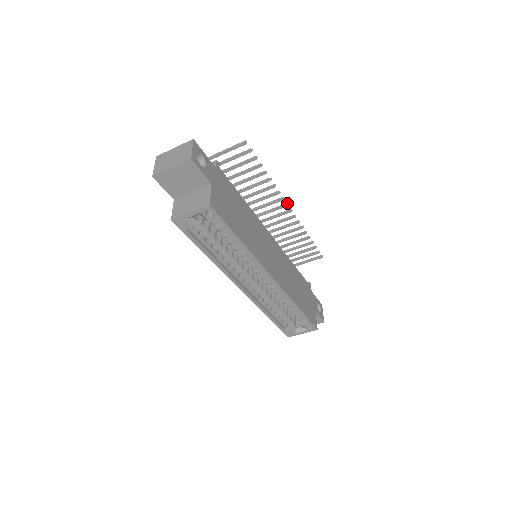
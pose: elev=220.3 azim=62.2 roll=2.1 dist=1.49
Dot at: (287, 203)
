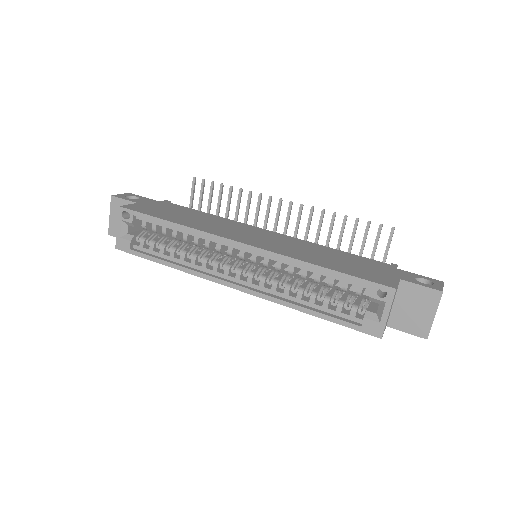
Dot at: (280, 199)
